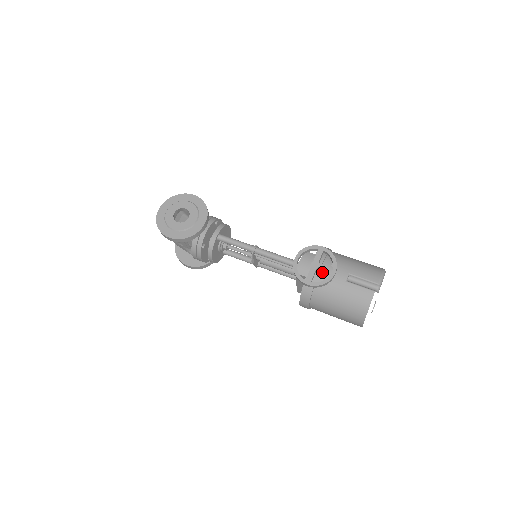
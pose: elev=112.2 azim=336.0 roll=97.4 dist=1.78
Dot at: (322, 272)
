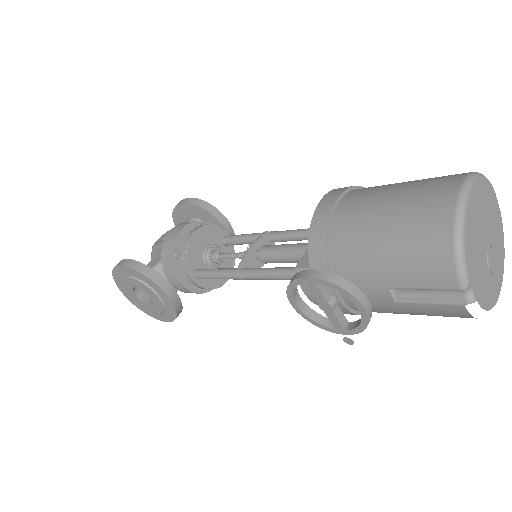
Dot at: (347, 300)
